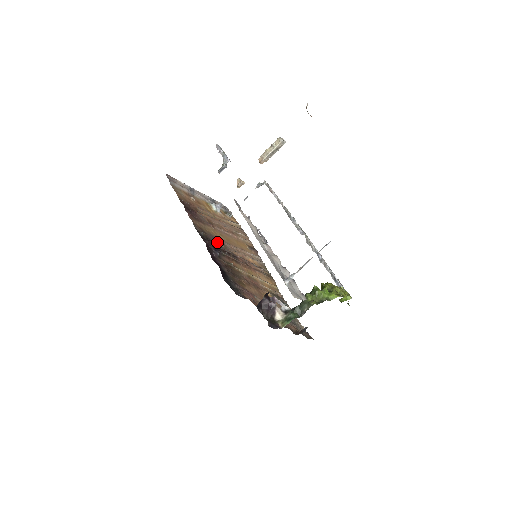
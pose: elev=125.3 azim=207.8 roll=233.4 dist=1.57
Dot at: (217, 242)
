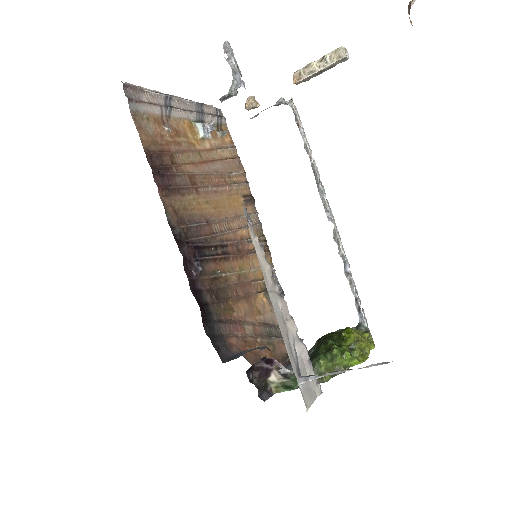
Dot at: (200, 230)
